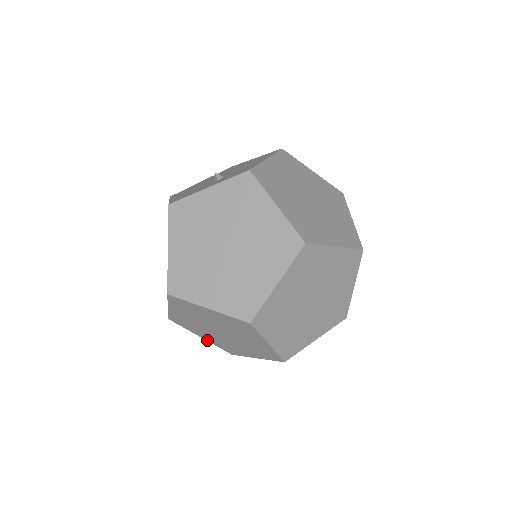
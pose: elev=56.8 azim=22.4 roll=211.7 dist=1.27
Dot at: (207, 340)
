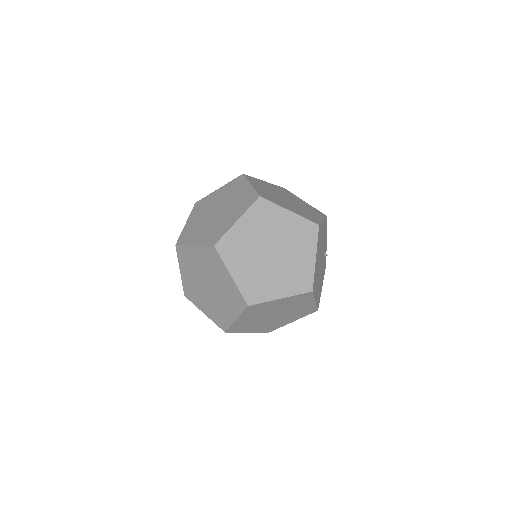
Dot at: (208, 316)
